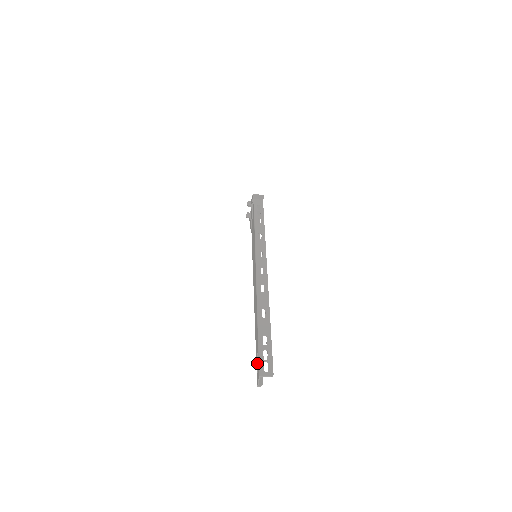
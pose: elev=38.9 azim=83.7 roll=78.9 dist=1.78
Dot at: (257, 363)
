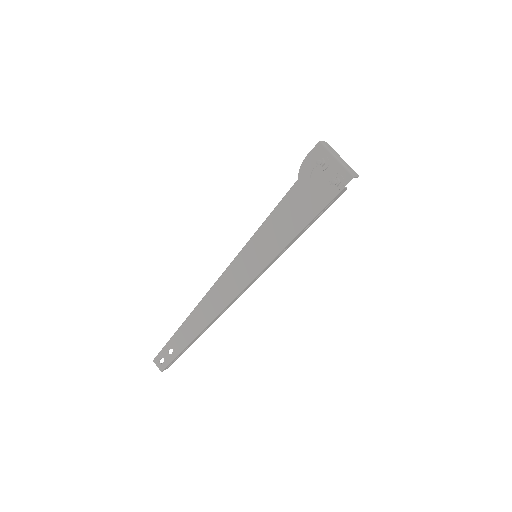
Dot at: (166, 356)
